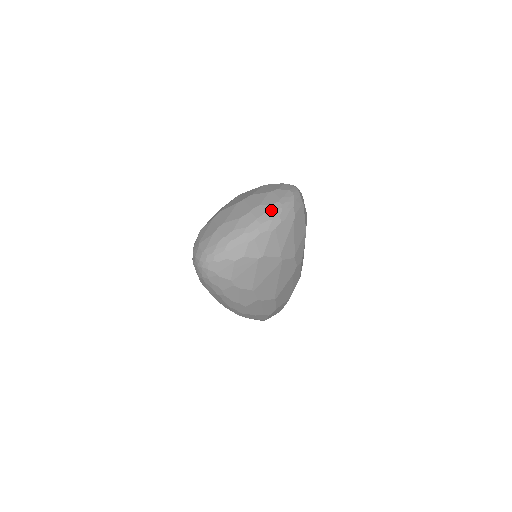
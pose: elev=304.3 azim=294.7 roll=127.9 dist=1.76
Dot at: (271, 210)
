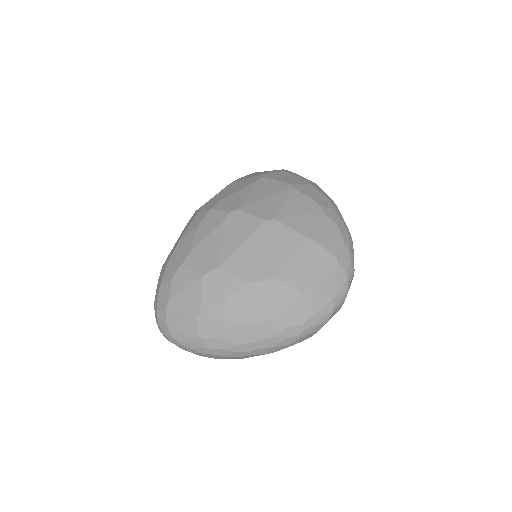
Dot at: (284, 336)
